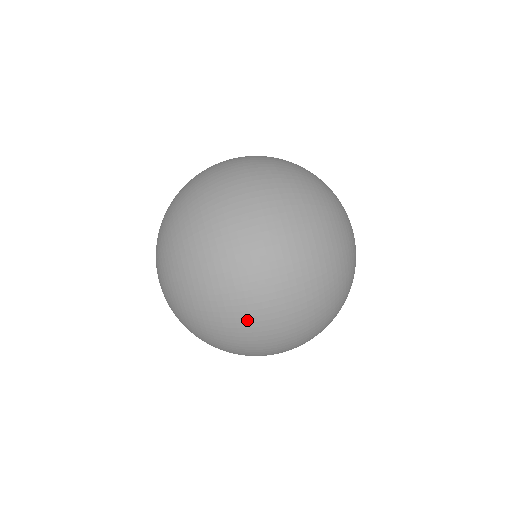
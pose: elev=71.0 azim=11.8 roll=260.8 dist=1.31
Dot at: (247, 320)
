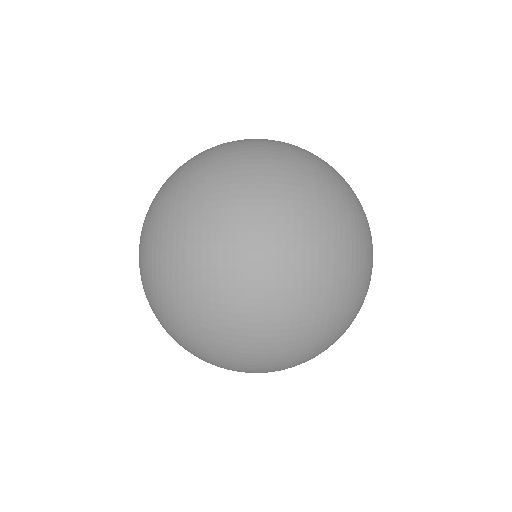
Dot at: (226, 196)
